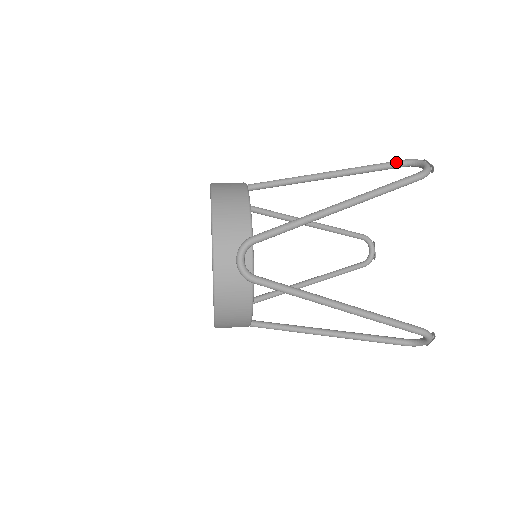
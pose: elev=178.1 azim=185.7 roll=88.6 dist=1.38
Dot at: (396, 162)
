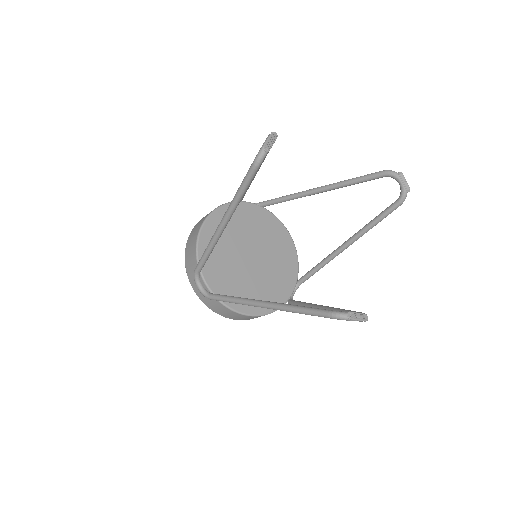
Dot at: occluded
